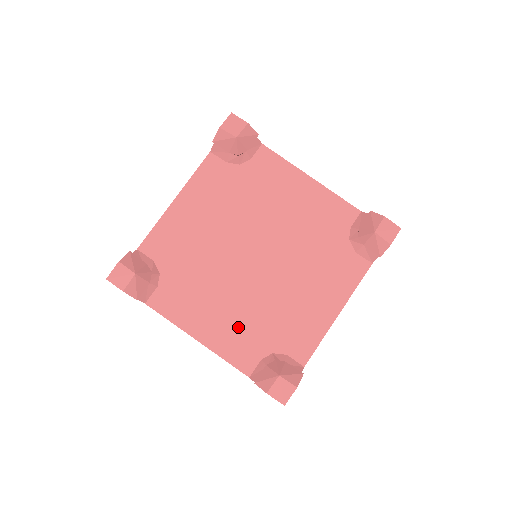
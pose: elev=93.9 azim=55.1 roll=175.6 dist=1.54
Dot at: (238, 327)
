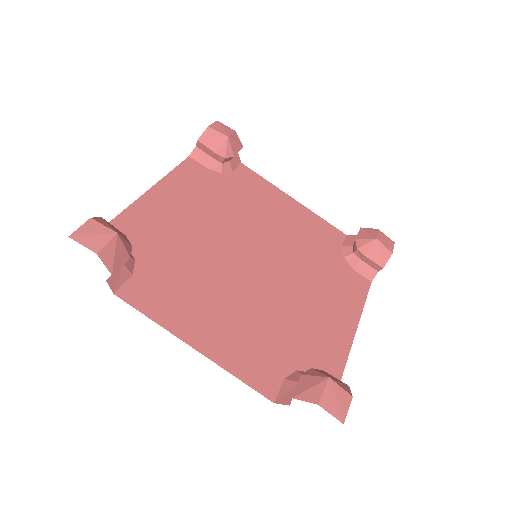
Dot at: (247, 335)
